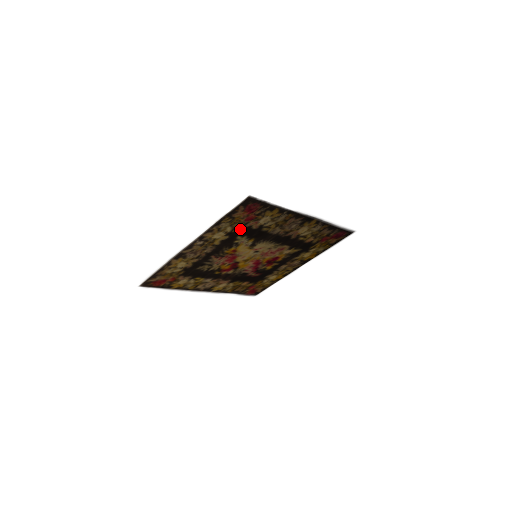
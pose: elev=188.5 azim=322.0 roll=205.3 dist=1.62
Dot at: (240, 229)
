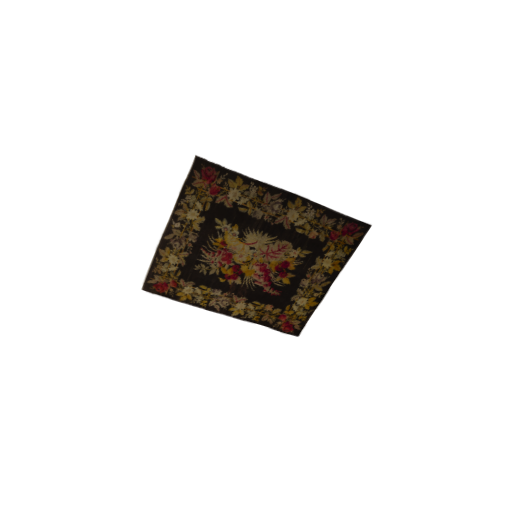
Dot at: (212, 207)
